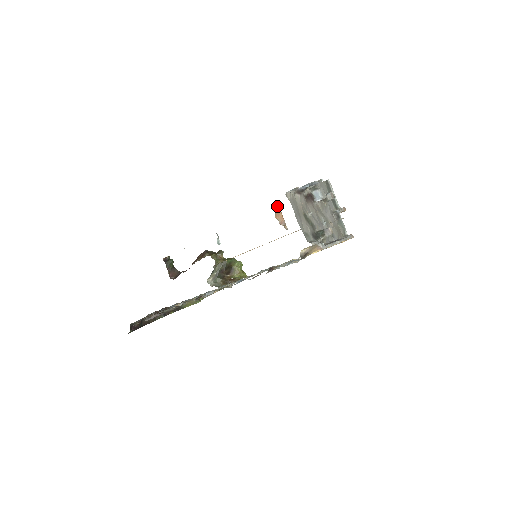
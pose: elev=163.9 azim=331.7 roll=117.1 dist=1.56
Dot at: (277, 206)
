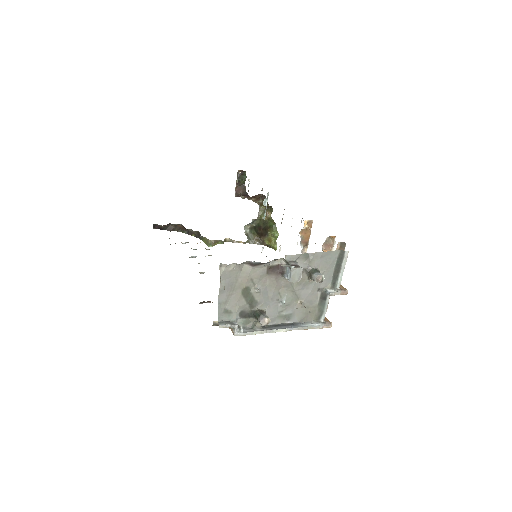
Dot at: (310, 222)
